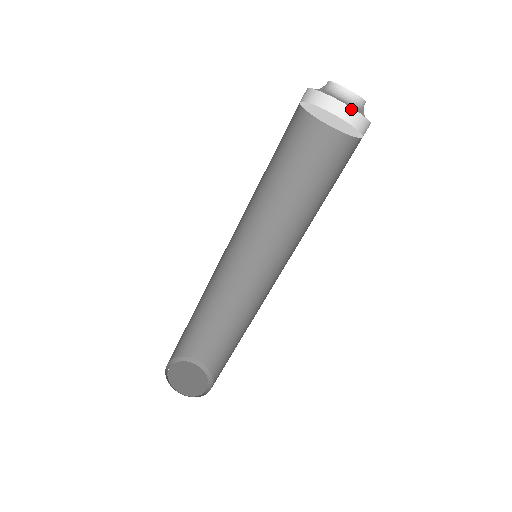
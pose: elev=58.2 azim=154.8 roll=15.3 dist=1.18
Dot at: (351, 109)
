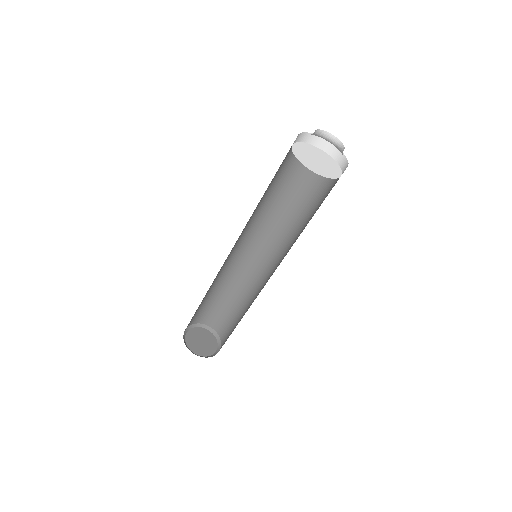
Dot at: (336, 148)
